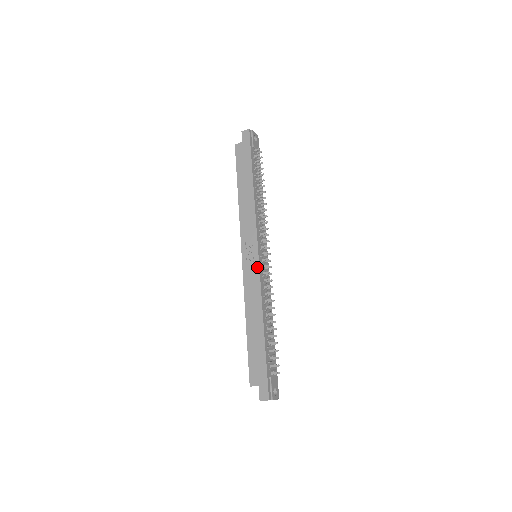
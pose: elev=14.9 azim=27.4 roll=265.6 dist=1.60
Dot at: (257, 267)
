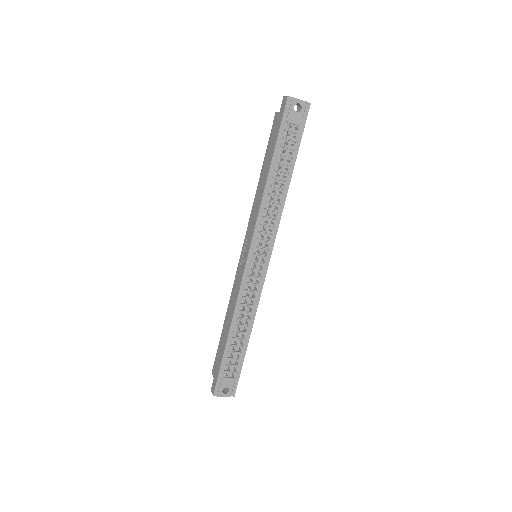
Dot at: (243, 272)
